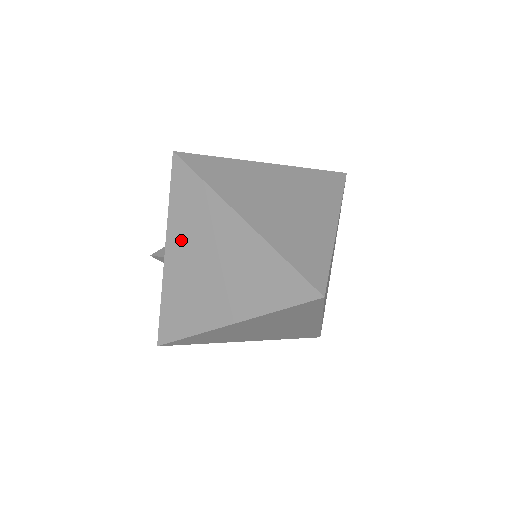
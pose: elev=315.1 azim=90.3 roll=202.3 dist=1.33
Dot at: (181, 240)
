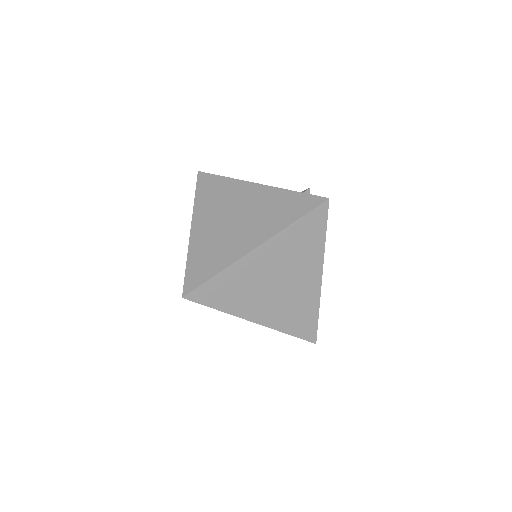
Dot at: occluded
